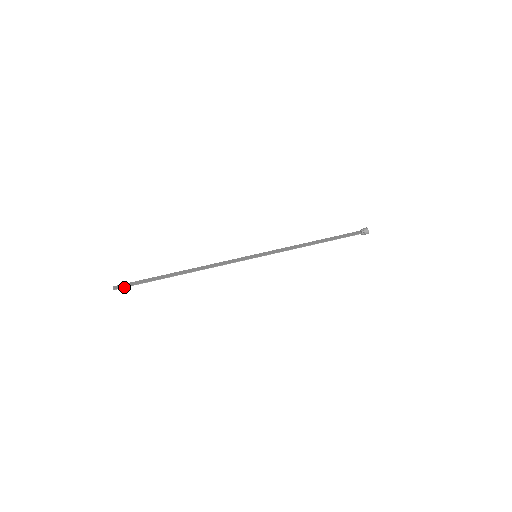
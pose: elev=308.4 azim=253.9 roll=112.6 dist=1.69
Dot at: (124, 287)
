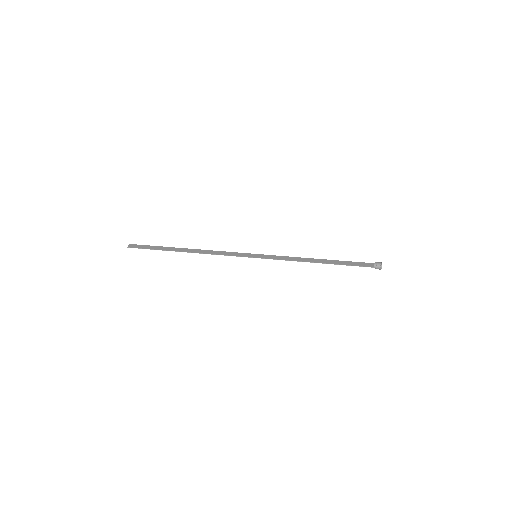
Dot at: occluded
